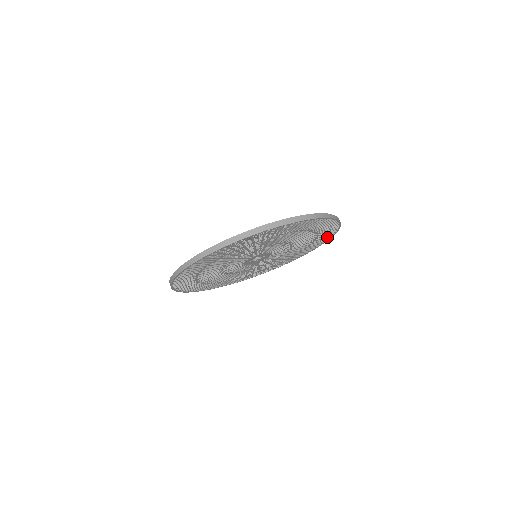
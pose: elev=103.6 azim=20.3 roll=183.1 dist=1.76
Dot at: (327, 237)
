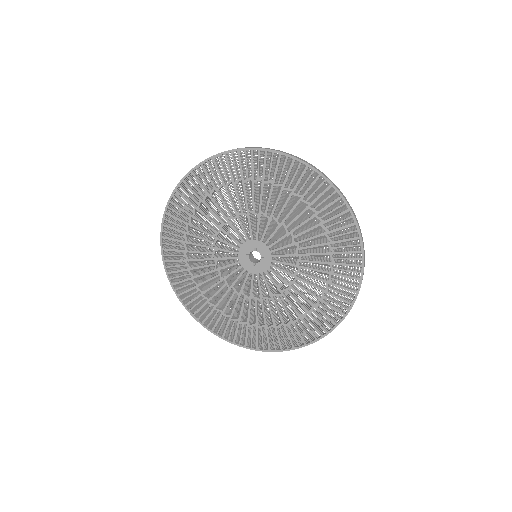
Dot at: (343, 305)
